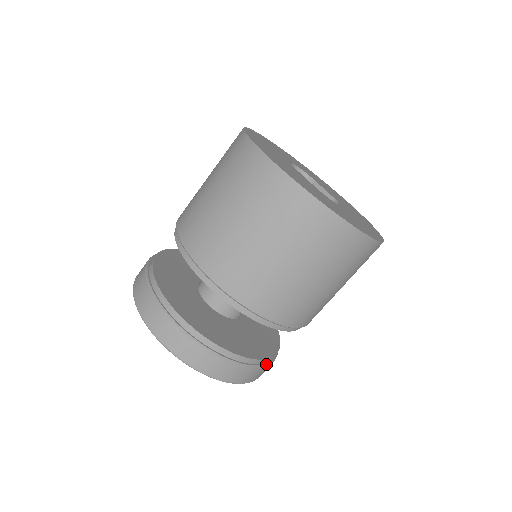
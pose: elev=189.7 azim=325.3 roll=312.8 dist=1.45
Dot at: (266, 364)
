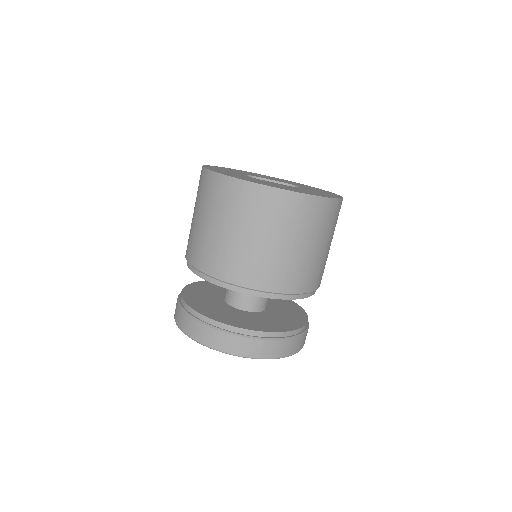
Dot at: occluded
